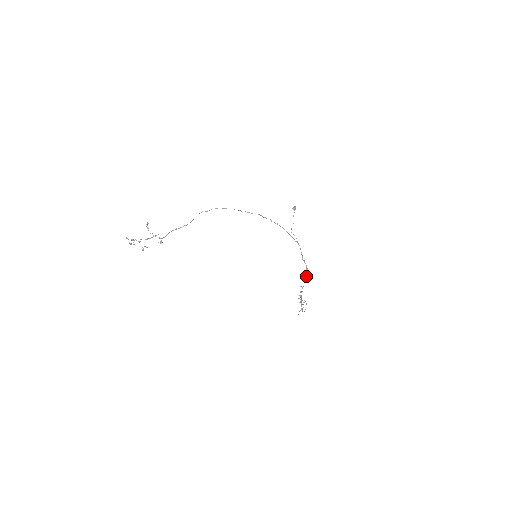
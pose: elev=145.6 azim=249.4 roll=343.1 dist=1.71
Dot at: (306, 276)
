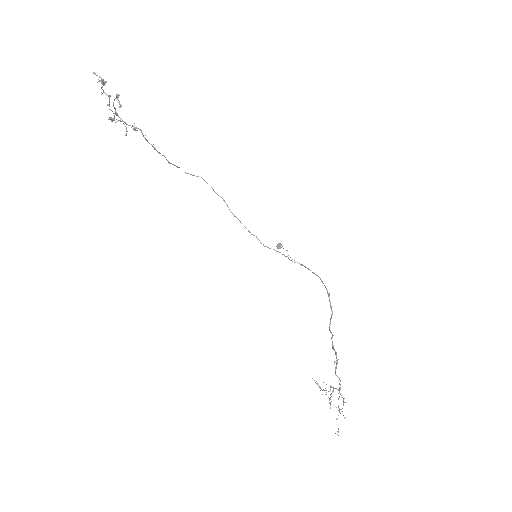
Dot at: occluded
